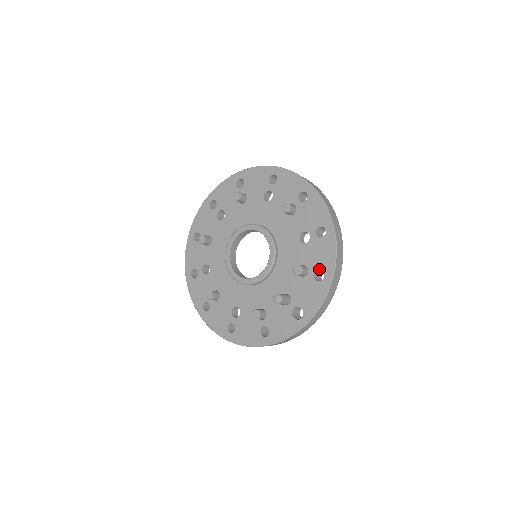
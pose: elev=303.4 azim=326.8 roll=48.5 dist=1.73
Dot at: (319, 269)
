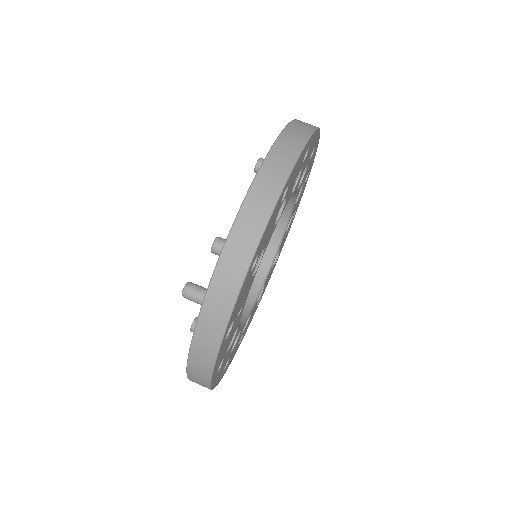
Dot at: occluded
